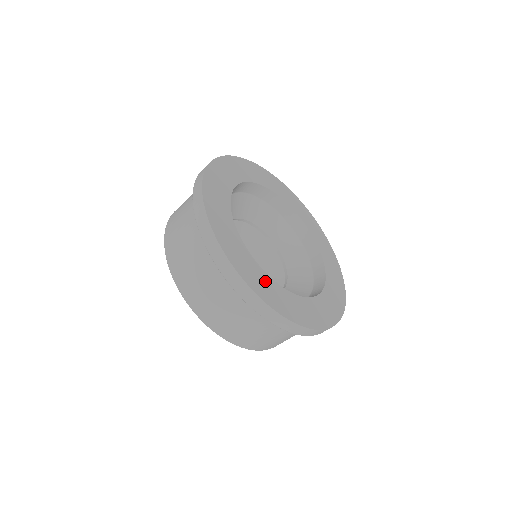
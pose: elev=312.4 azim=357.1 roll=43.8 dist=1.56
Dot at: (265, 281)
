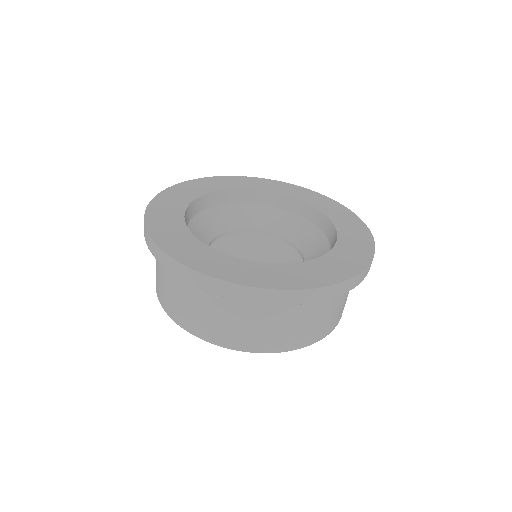
Dot at: (323, 266)
